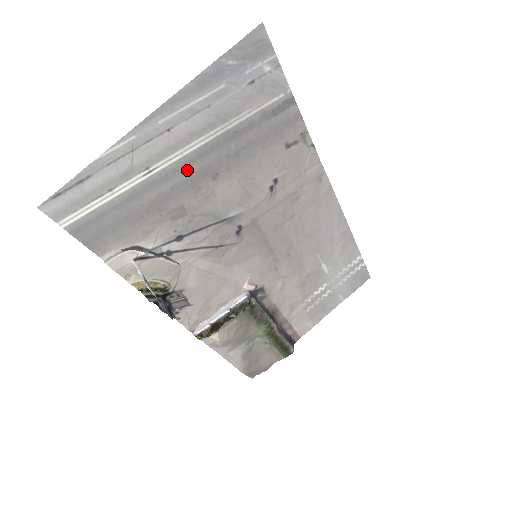
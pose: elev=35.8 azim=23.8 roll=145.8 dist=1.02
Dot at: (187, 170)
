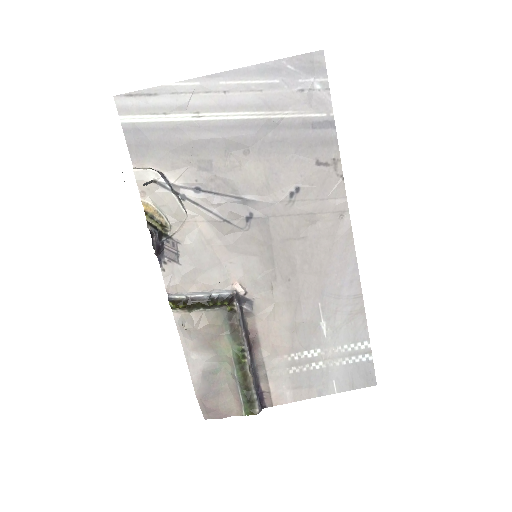
Dot at: (226, 132)
